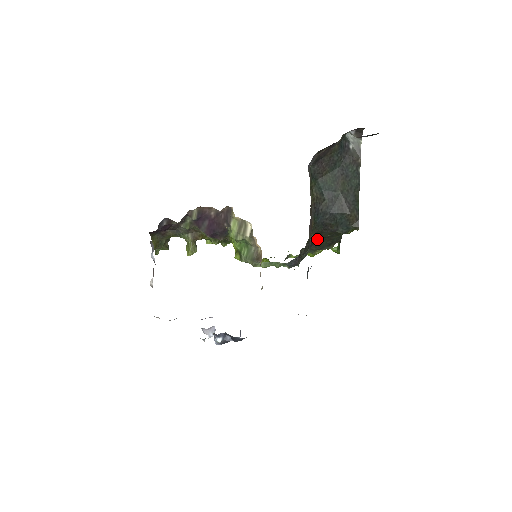
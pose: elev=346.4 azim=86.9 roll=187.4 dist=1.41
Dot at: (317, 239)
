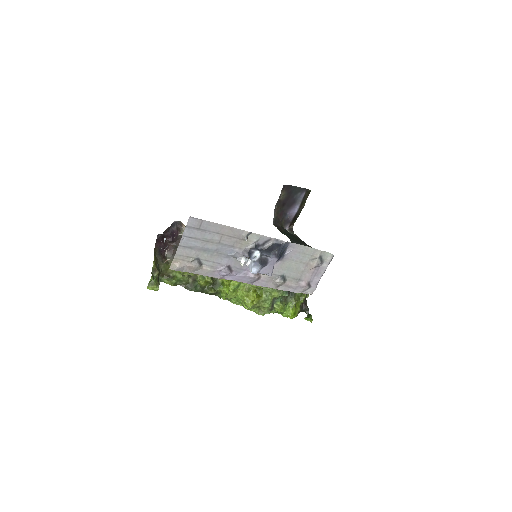
Dot at: occluded
